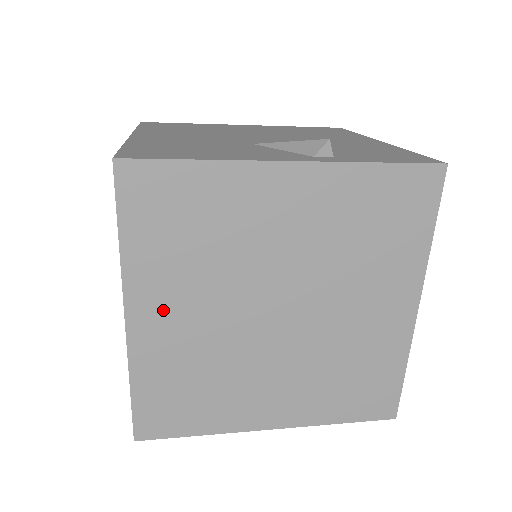
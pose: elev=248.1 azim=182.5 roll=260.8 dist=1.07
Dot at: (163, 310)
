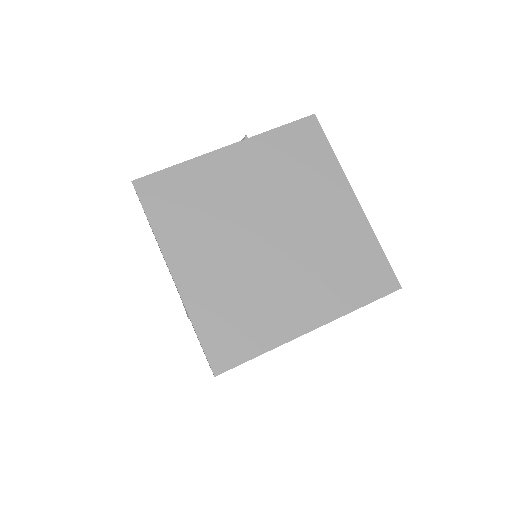
Dot at: (193, 261)
